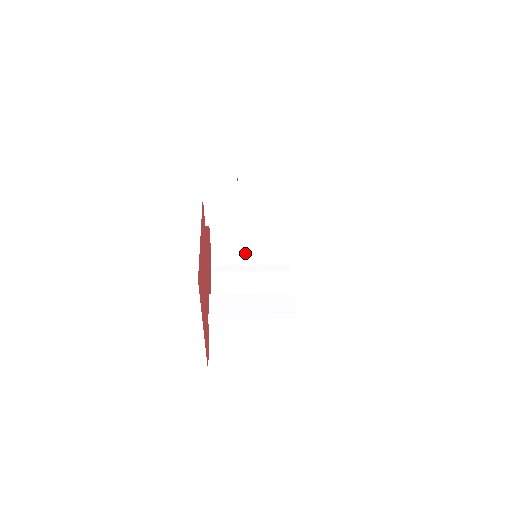
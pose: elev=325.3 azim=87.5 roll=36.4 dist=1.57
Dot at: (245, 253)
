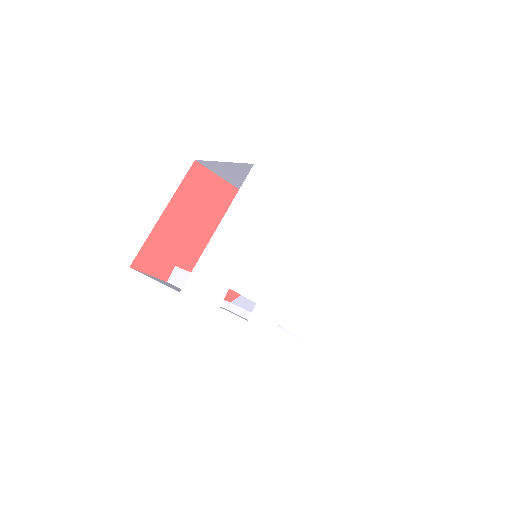
Dot at: occluded
